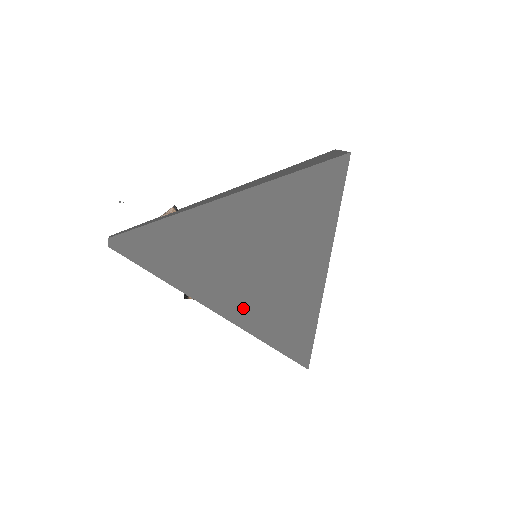
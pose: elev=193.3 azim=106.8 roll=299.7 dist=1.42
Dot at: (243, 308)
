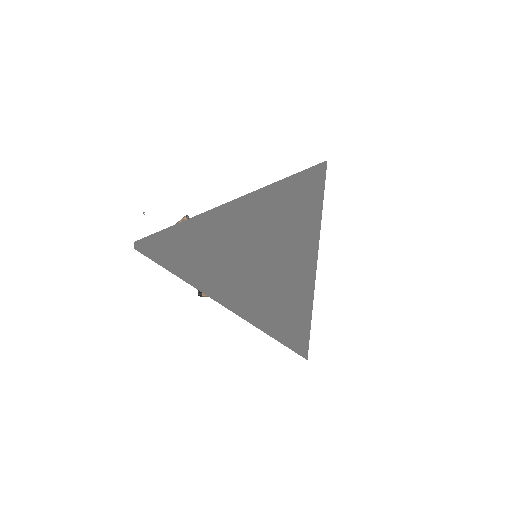
Dot at: (244, 300)
